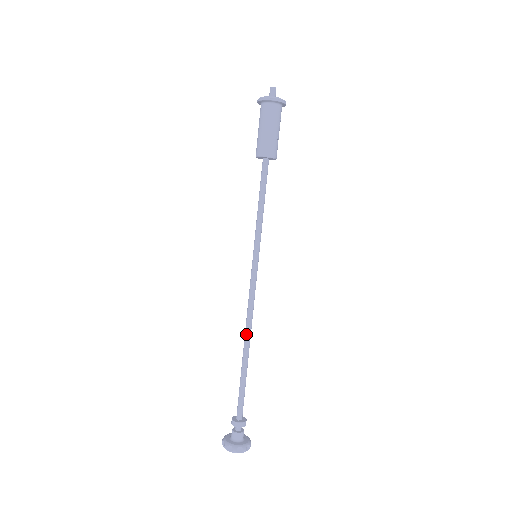
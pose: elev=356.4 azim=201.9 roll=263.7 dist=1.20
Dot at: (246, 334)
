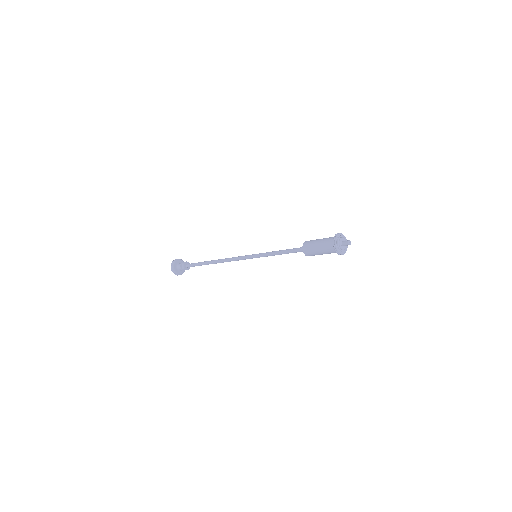
Dot at: (219, 261)
